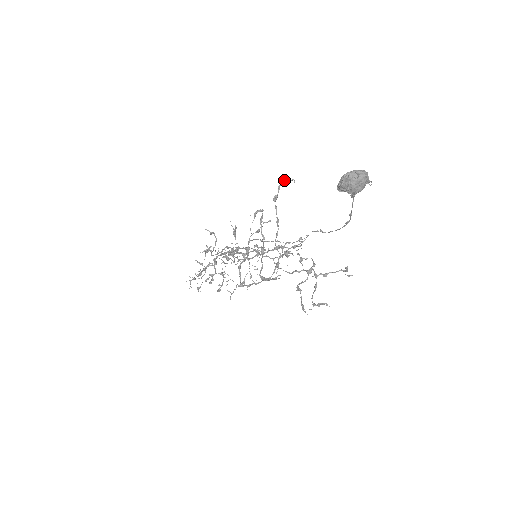
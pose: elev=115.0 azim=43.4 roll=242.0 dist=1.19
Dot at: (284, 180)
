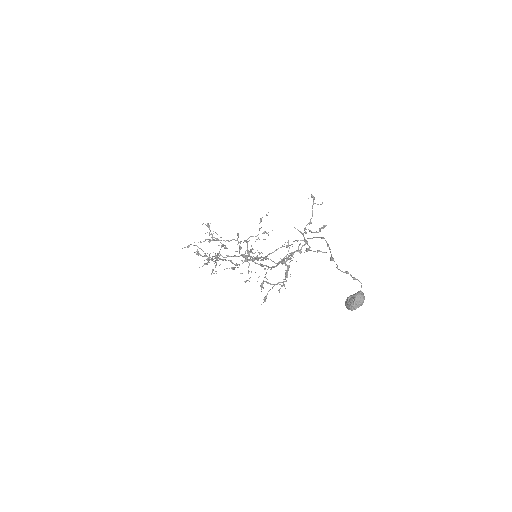
Dot at: (249, 252)
